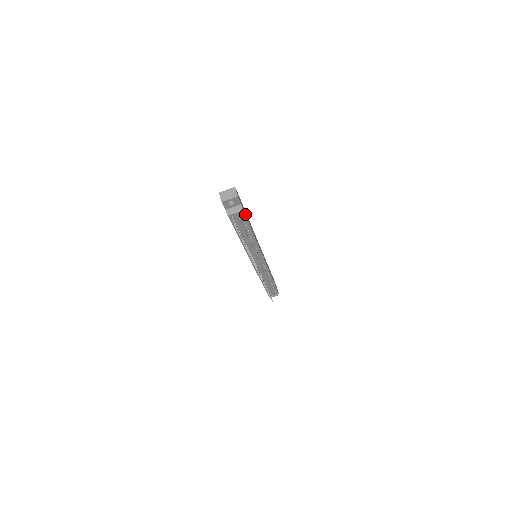
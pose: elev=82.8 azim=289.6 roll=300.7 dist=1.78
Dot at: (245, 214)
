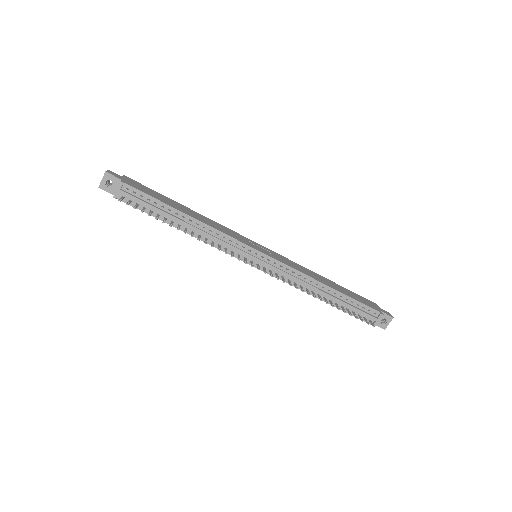
Dot at: (144, 191)
